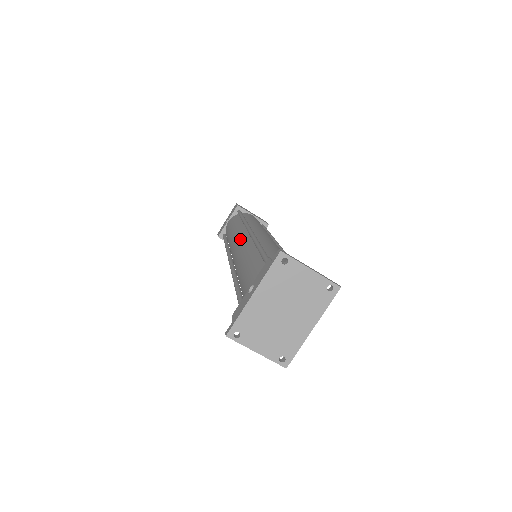
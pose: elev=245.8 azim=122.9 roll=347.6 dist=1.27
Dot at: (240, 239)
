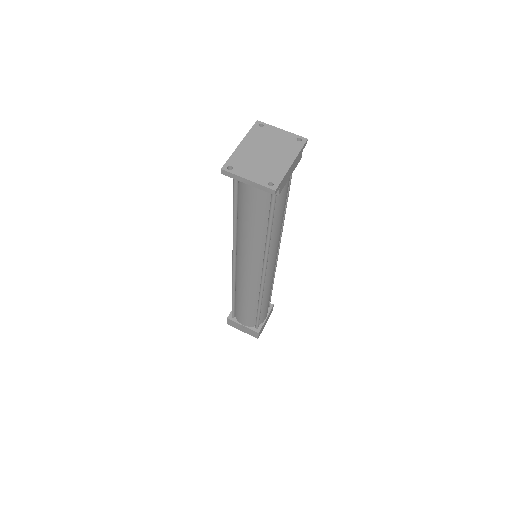
Dot at: occluded
